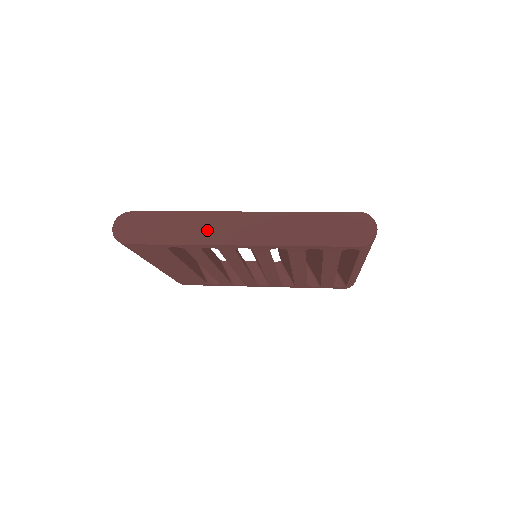
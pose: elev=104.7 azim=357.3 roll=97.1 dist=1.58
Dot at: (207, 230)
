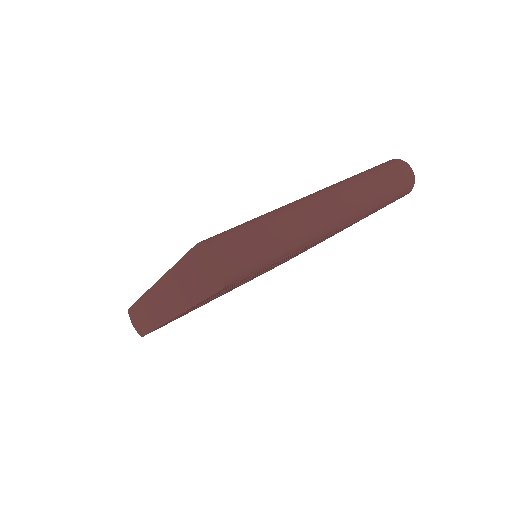
Dot at: (155, 311)
